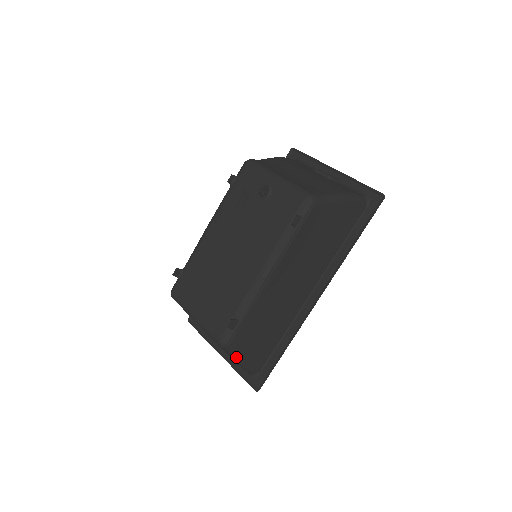
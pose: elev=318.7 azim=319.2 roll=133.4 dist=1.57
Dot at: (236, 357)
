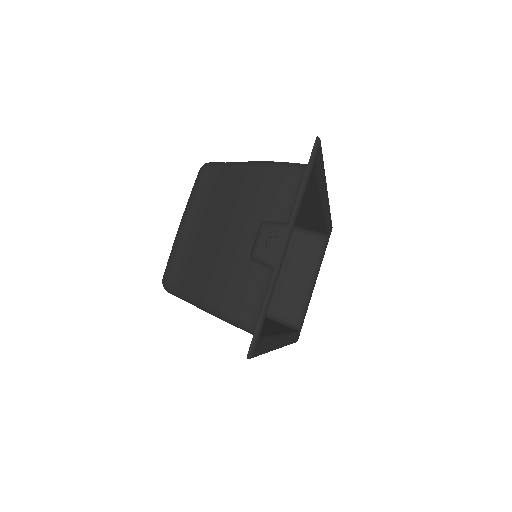
Dot at: occluded
